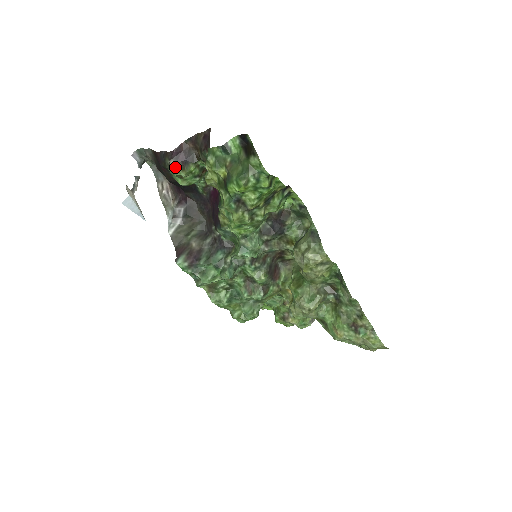
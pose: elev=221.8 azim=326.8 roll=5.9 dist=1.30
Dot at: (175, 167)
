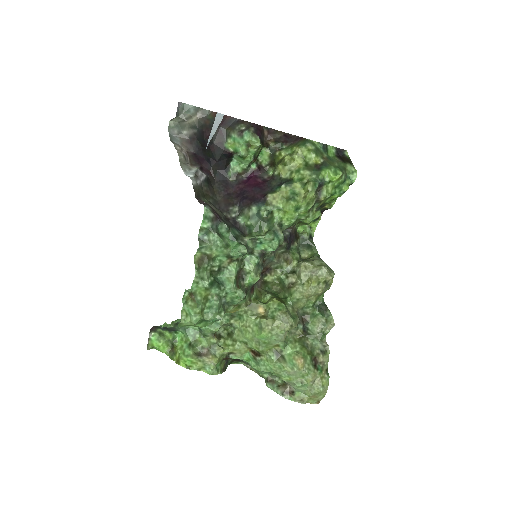
Dot at: (255, 134)
